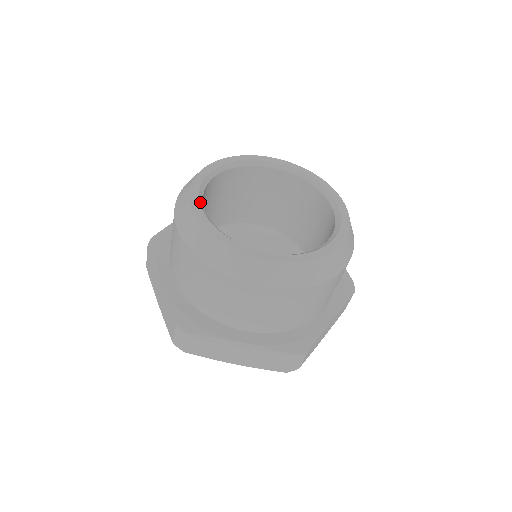
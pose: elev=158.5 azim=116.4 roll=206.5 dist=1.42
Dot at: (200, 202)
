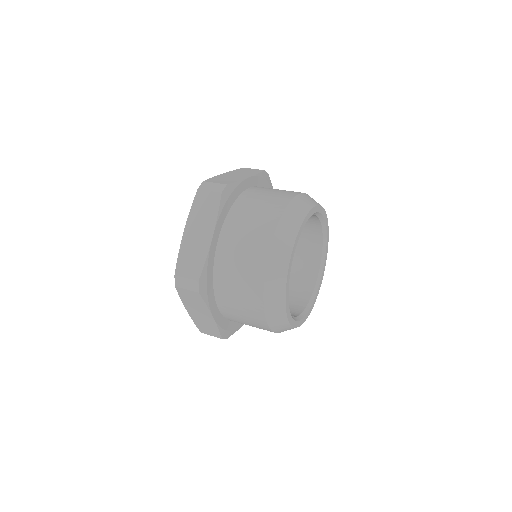
Dot at: occluded
